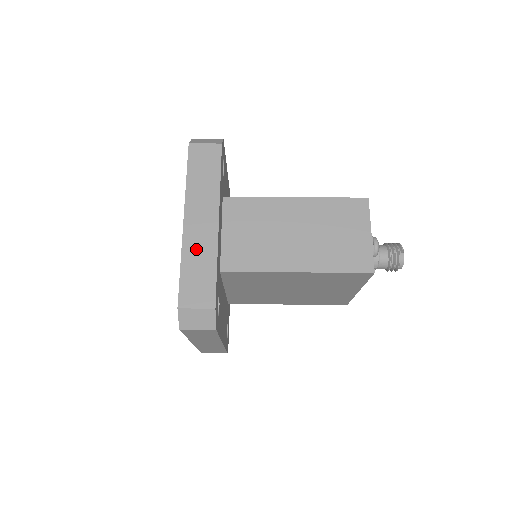
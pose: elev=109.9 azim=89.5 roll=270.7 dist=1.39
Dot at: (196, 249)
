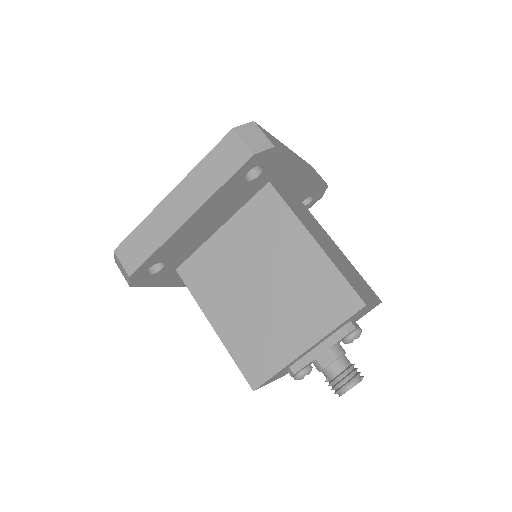
Dot at: (285, 148)
